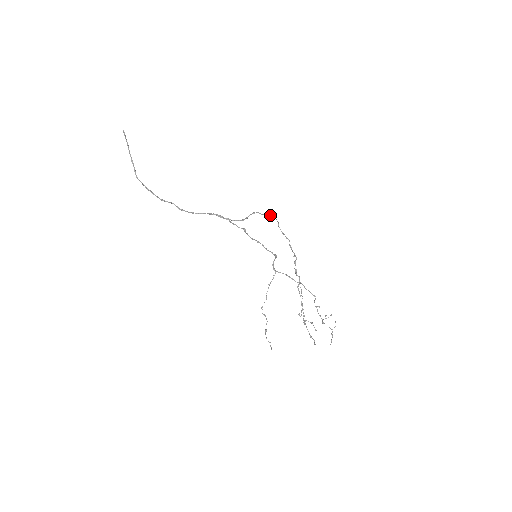
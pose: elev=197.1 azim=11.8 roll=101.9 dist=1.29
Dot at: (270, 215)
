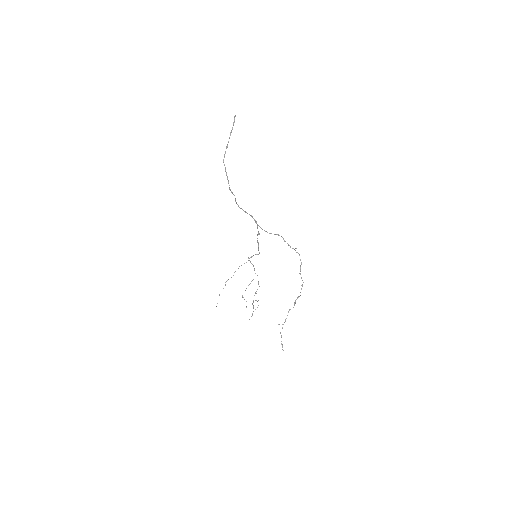
Dot at: (292, 248)
